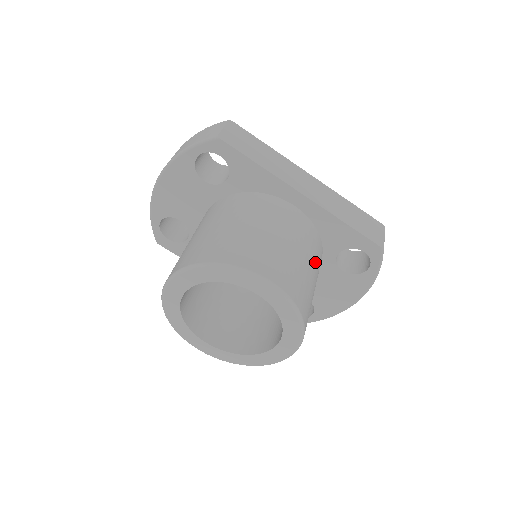
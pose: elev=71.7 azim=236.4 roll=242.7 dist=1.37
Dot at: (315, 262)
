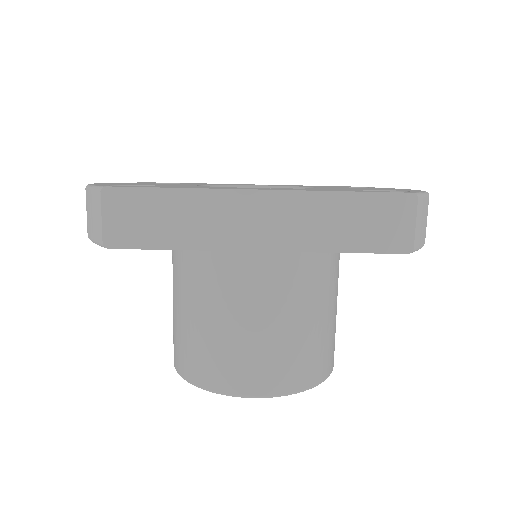
Dot at: (318, 294)
